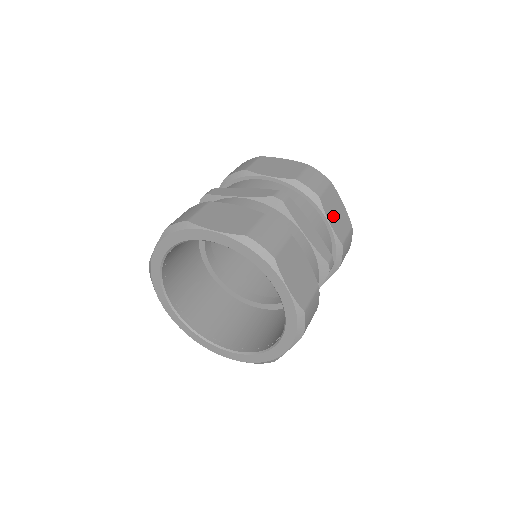
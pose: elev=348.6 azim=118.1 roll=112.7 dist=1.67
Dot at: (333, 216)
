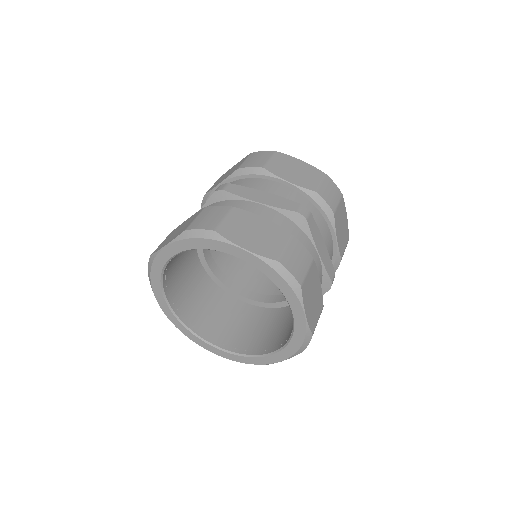
Dot at: (340, 231)
